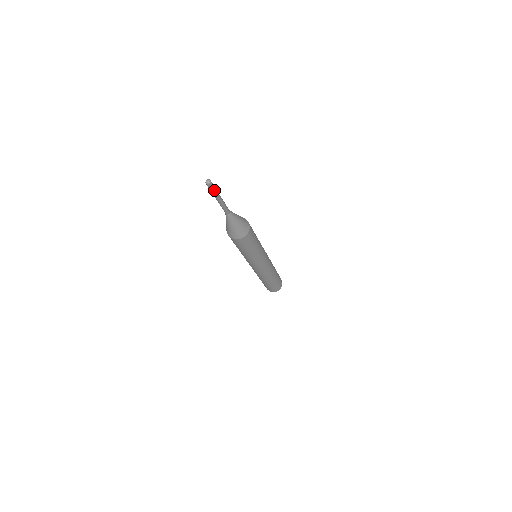
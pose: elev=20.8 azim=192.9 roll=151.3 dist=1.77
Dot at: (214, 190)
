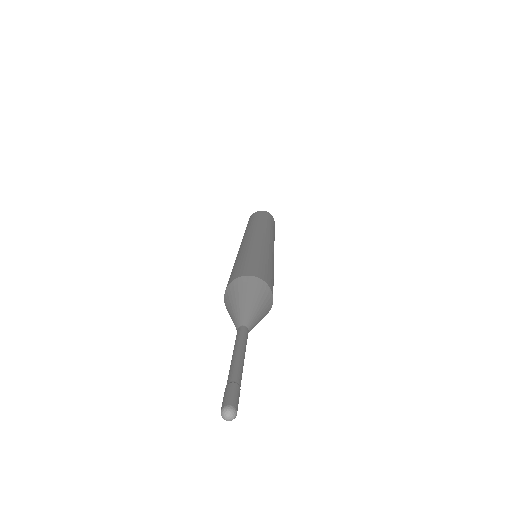
Dot at: occluded
